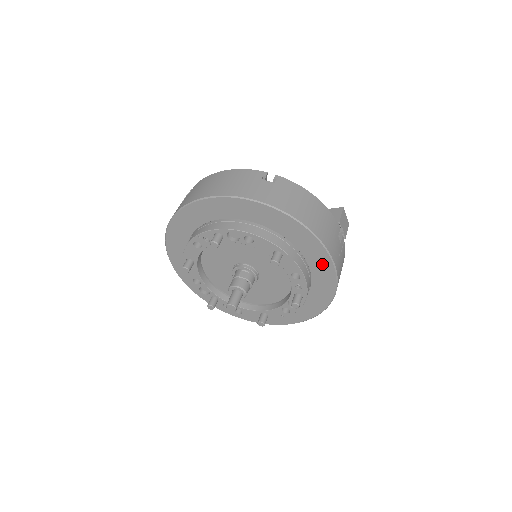
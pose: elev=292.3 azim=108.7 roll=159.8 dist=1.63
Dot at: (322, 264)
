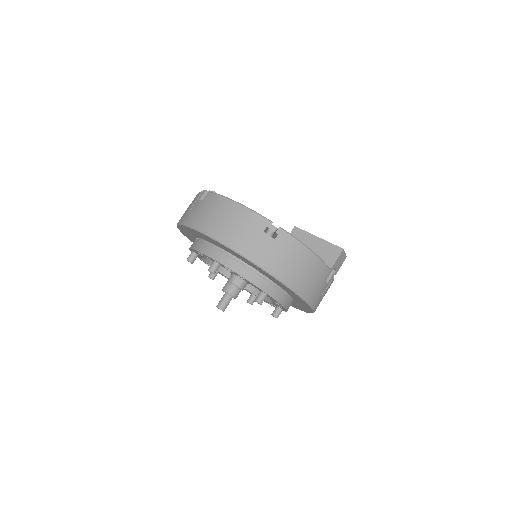
Dot at: (302, 303)
